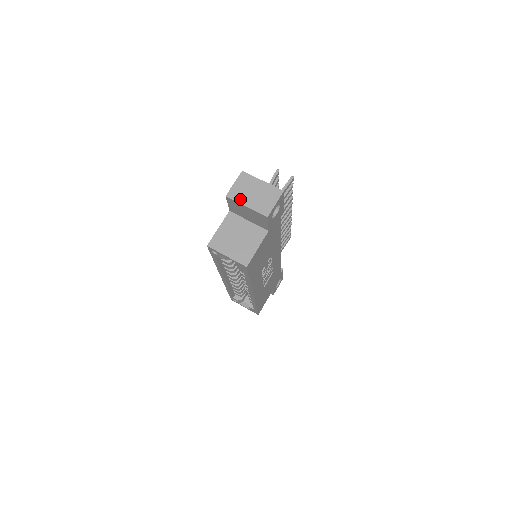
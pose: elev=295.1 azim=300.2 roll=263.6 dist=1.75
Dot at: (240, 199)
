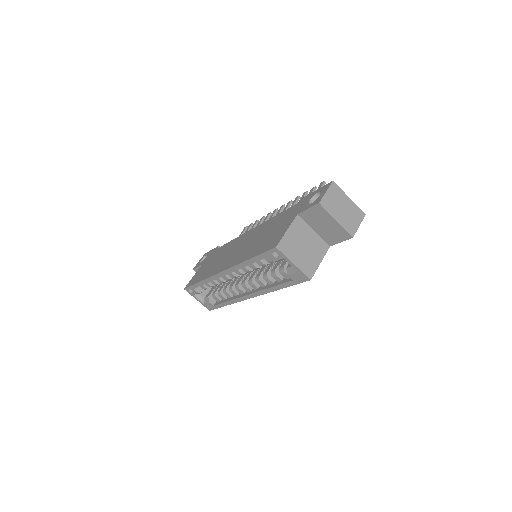
Dot at: (331, 211)
